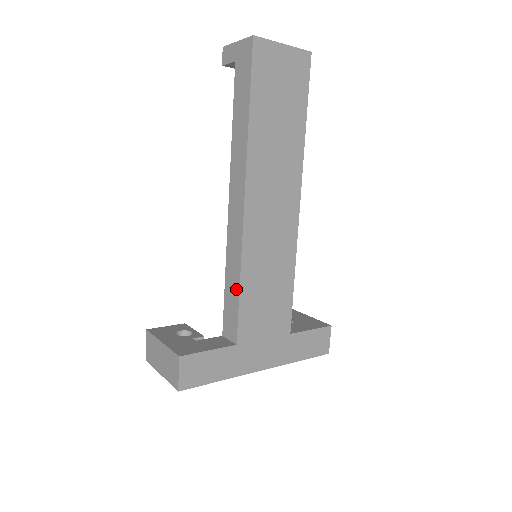
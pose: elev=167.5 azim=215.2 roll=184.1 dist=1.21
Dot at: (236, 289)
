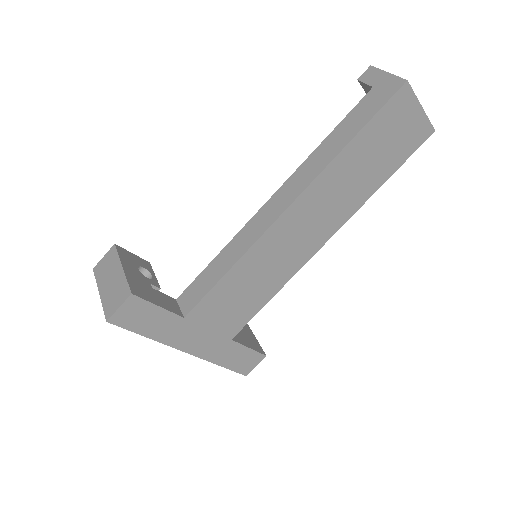
Dot at: (221, 272)
